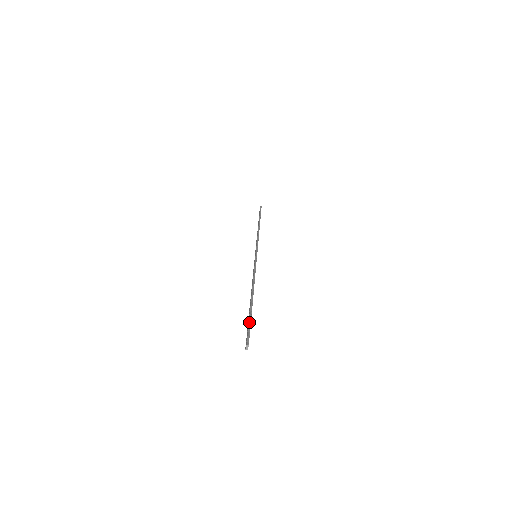
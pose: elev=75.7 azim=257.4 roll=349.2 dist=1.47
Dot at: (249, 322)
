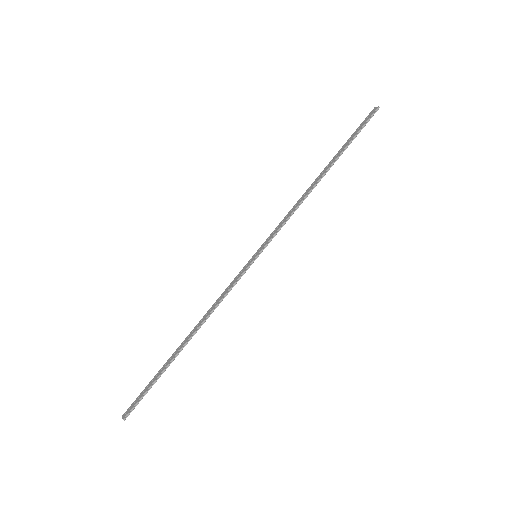
Dot at: (148, 389)
